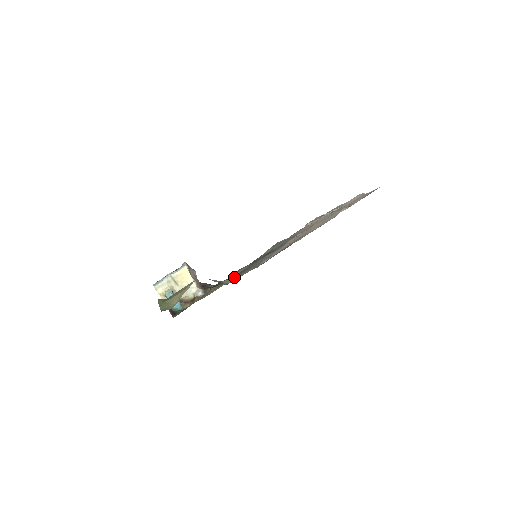
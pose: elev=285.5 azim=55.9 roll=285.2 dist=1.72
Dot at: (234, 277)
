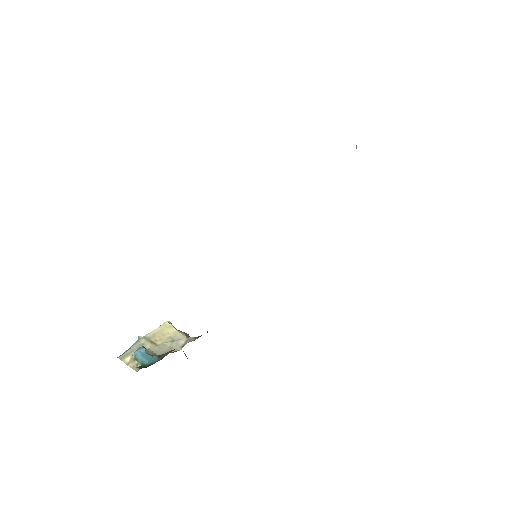
Dot at: occluded
